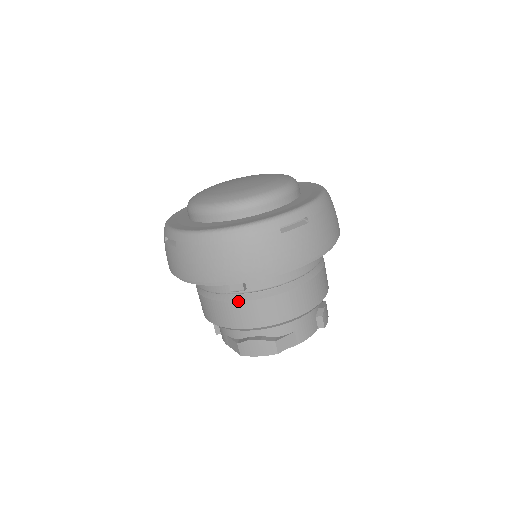
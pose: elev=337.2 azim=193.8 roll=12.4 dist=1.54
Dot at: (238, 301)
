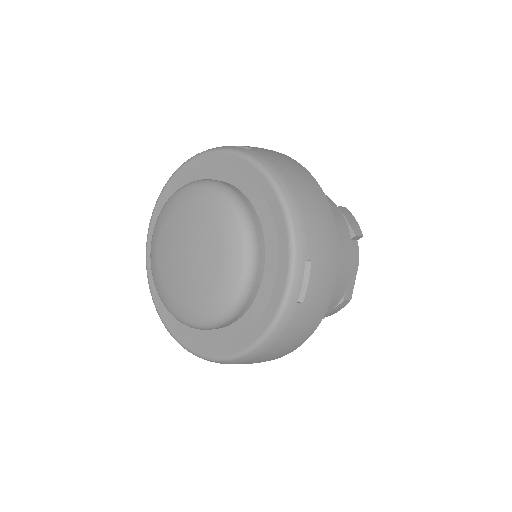
Dot at: occluded
